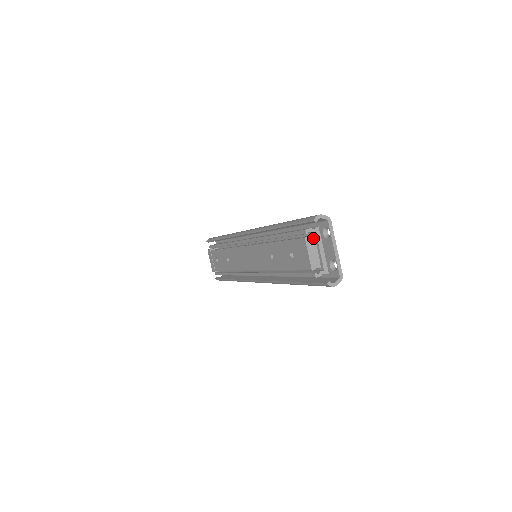
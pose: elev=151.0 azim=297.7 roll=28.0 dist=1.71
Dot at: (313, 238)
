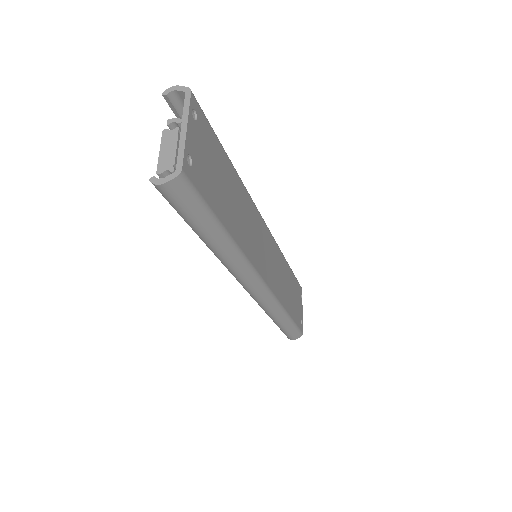
Dot at: (176, 130)
